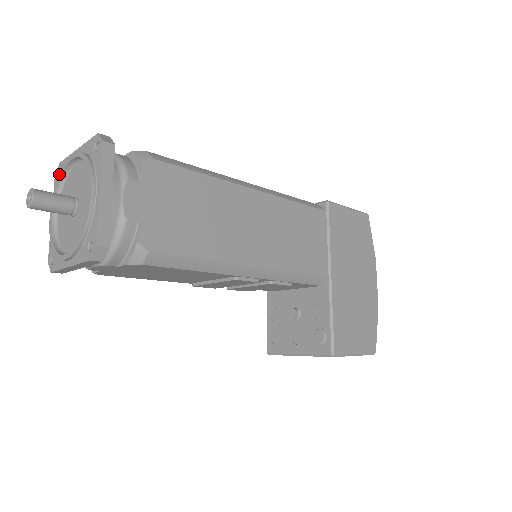
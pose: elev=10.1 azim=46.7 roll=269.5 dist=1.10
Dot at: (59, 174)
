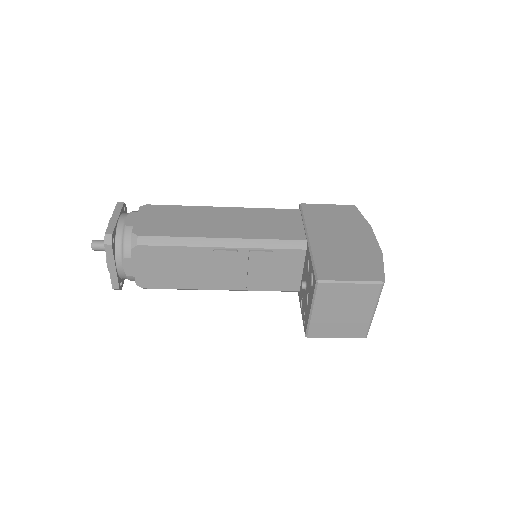
Dot at: occluded
